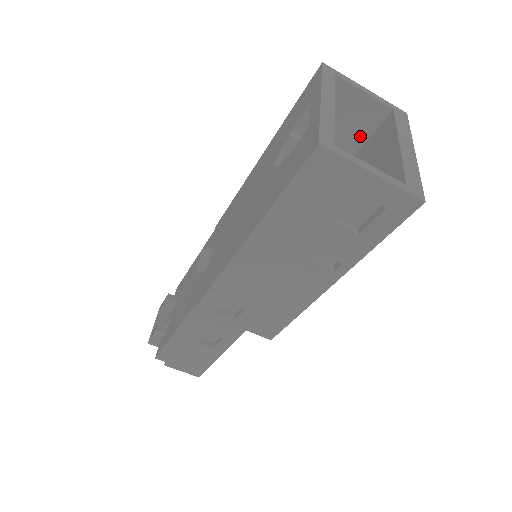
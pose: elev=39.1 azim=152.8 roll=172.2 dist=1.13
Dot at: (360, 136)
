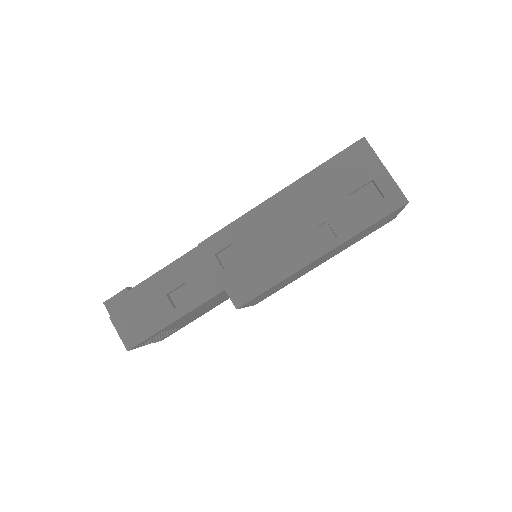
Dot at: occluded
